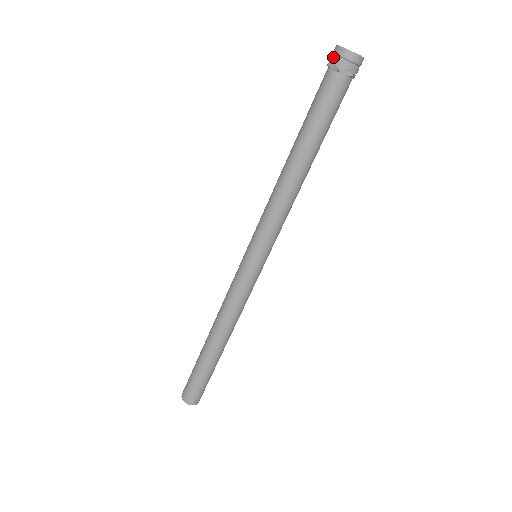
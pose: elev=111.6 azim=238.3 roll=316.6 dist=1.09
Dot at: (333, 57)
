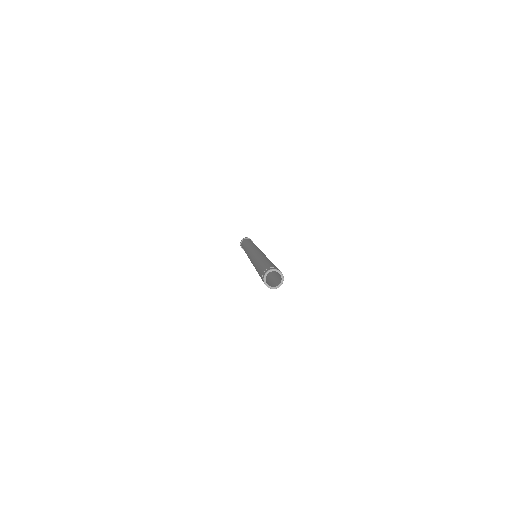
Dot at: (242, 239)
